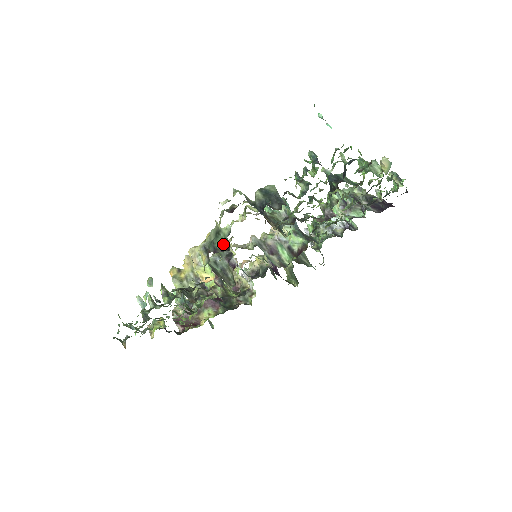
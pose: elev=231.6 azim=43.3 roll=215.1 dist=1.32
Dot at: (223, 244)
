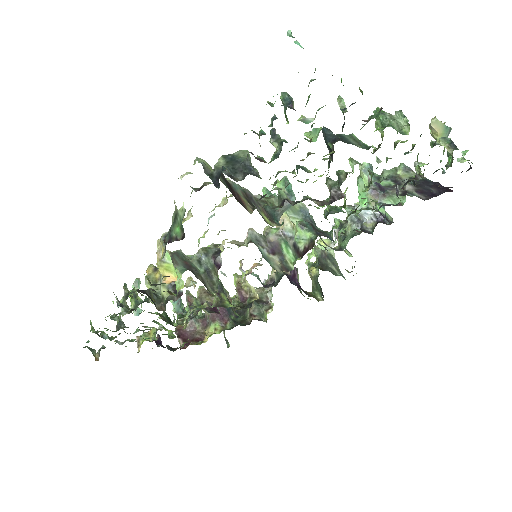
Dot at: (179, 231)
